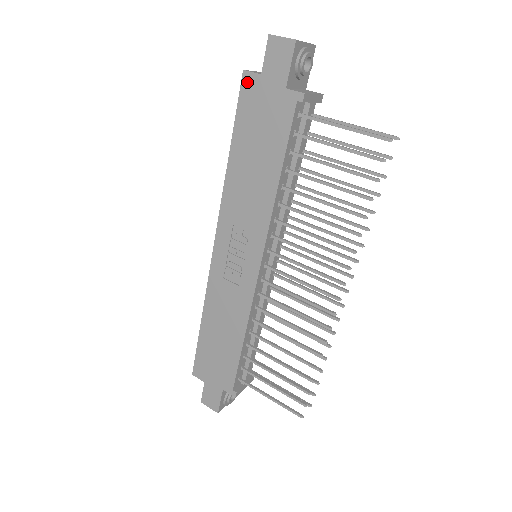
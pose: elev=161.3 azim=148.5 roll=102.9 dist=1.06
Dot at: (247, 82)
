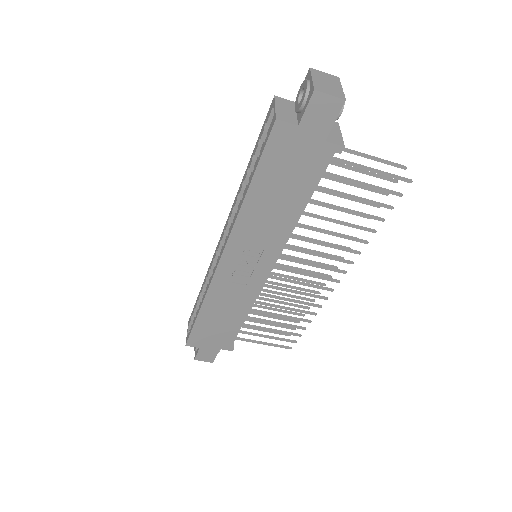
Dot at: (279, 131)
